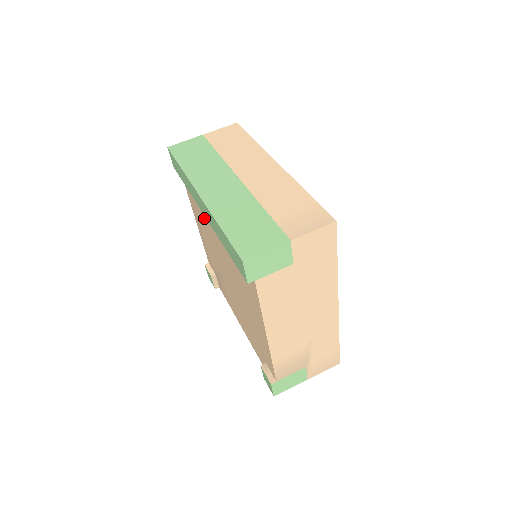
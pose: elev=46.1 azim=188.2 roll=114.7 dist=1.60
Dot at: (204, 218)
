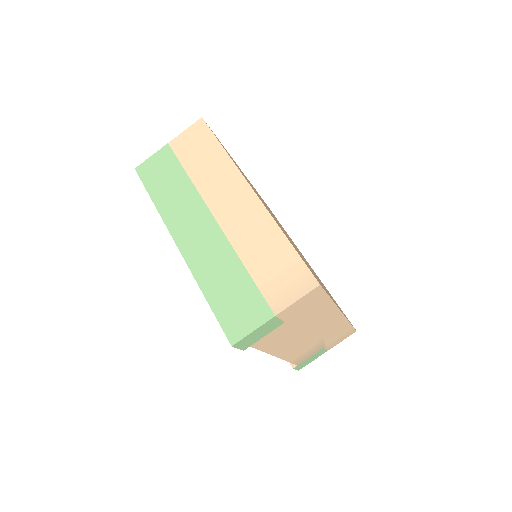
Dot at: occluded
